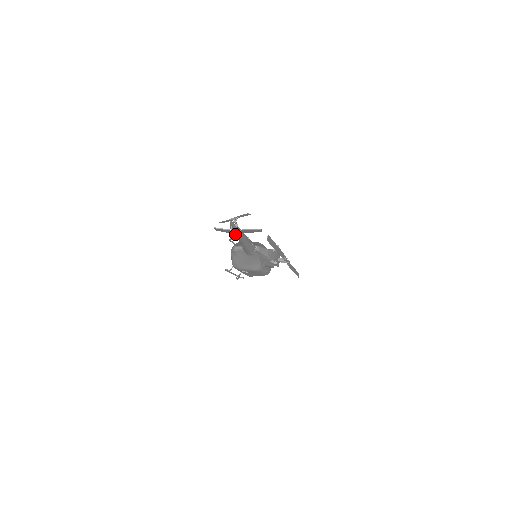
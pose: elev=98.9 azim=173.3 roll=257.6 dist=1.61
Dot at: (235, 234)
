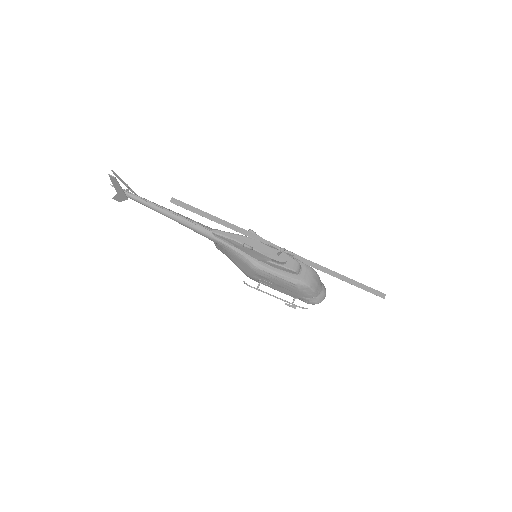
Dot at: occluded
